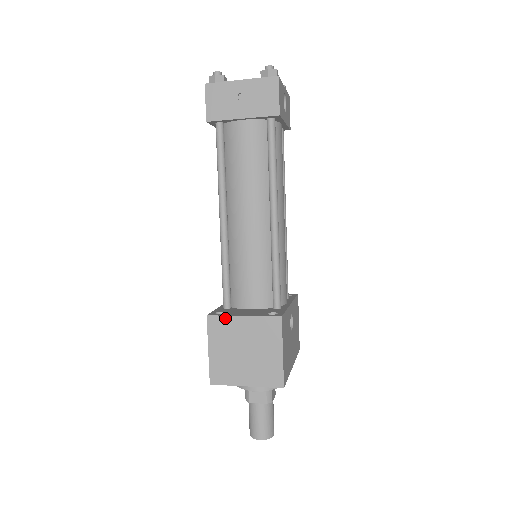
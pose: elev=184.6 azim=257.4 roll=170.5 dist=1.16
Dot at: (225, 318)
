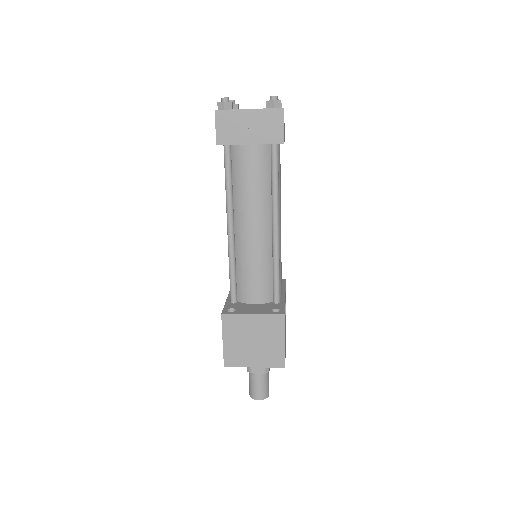
Dot at: (237, 316)
